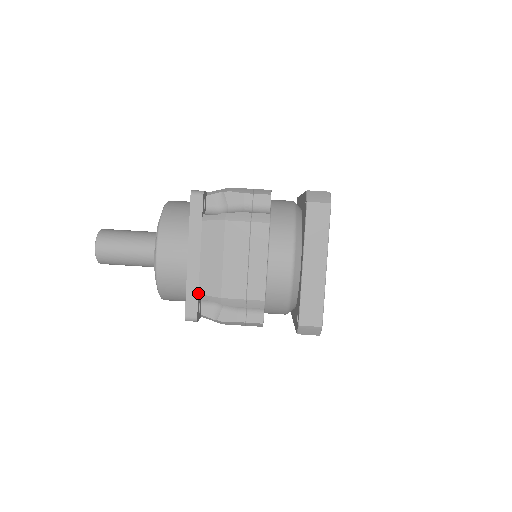
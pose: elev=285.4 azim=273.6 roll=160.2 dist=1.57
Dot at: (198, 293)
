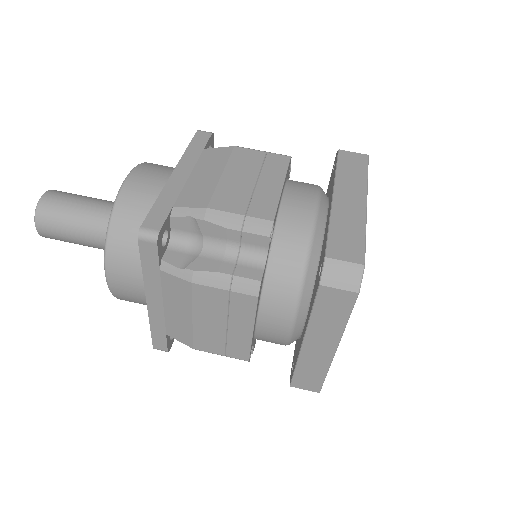
Dot at: (166, 334)
